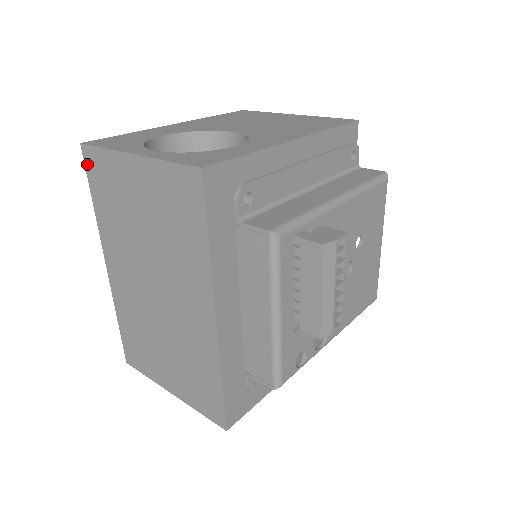
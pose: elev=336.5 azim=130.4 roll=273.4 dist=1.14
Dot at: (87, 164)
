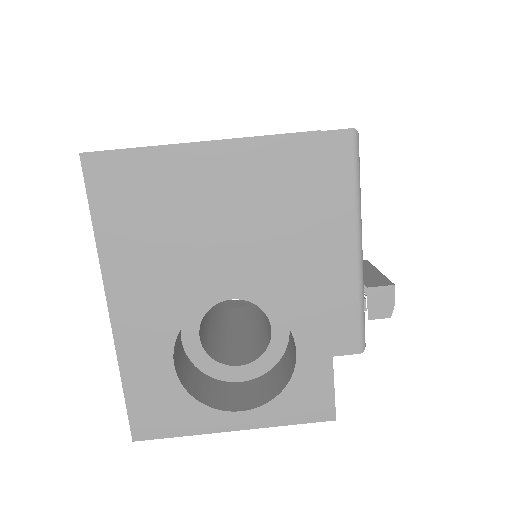
Dot at: occluded
